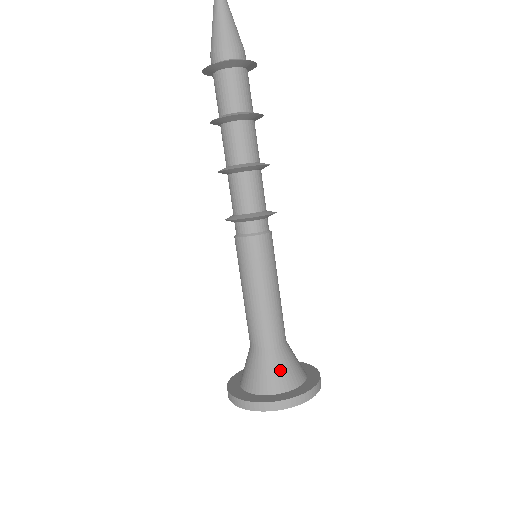
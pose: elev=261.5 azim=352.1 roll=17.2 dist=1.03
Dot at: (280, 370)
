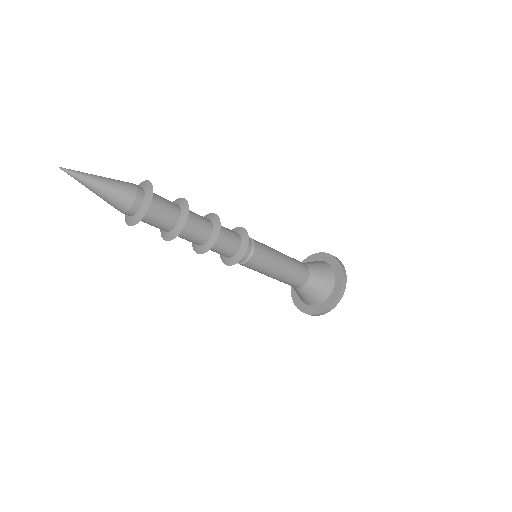
Dot at: (318, 289)
